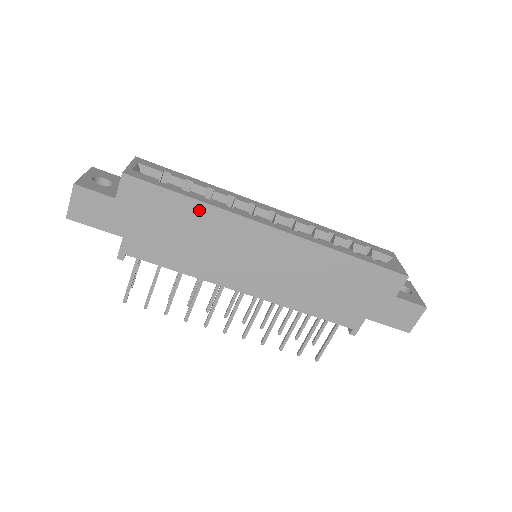
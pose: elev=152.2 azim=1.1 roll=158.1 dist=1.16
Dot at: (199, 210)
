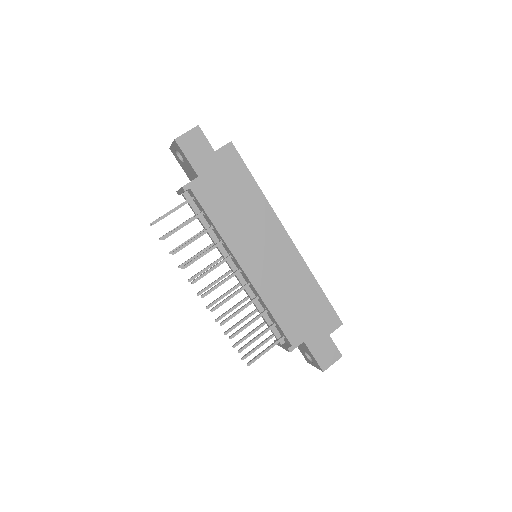
Dot at: (256, 194)
